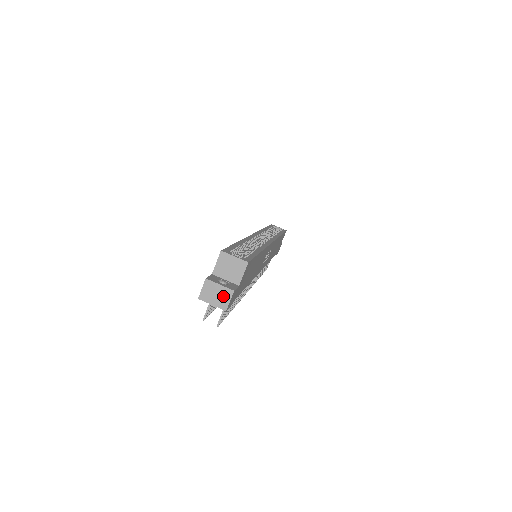
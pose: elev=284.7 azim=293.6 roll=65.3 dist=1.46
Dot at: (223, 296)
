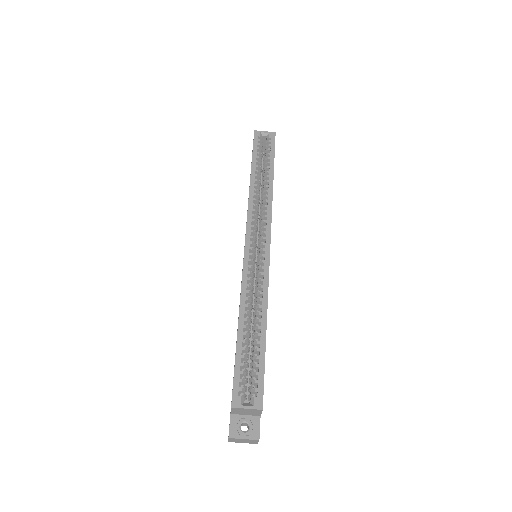
Dot at: (250, 441)
